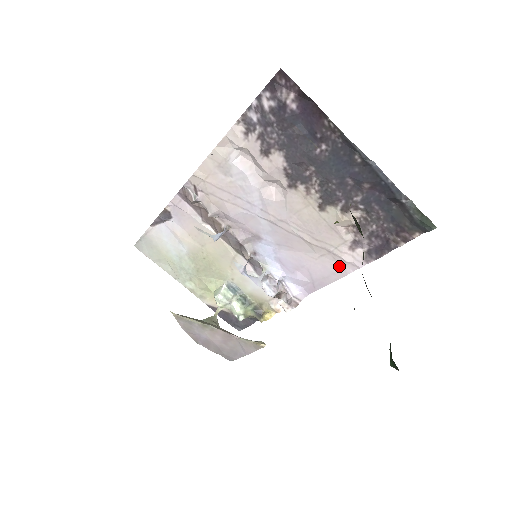
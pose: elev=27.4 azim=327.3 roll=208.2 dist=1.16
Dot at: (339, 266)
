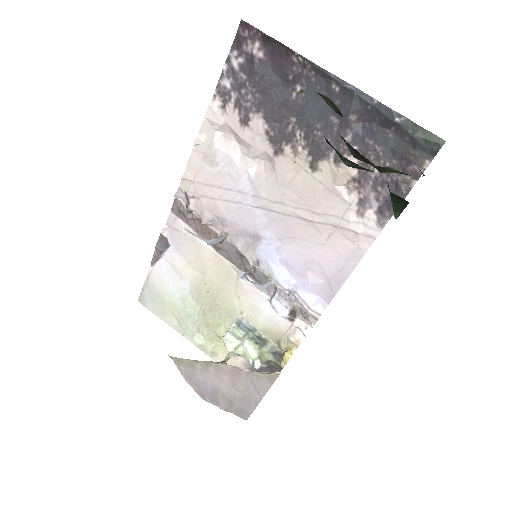
Dot at: (352, 244)
